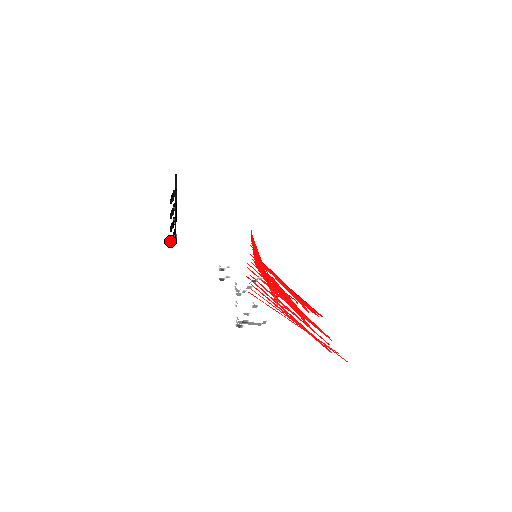
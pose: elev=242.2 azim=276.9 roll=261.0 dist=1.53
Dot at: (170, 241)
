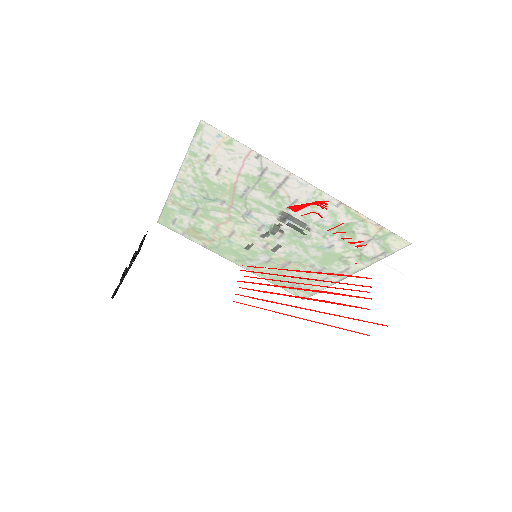
Dot at: (125, 269)
